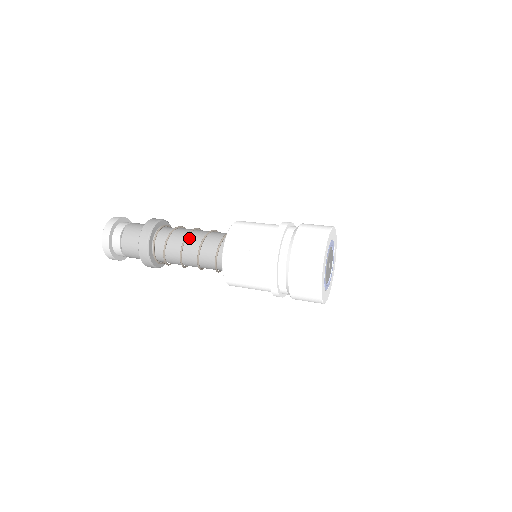
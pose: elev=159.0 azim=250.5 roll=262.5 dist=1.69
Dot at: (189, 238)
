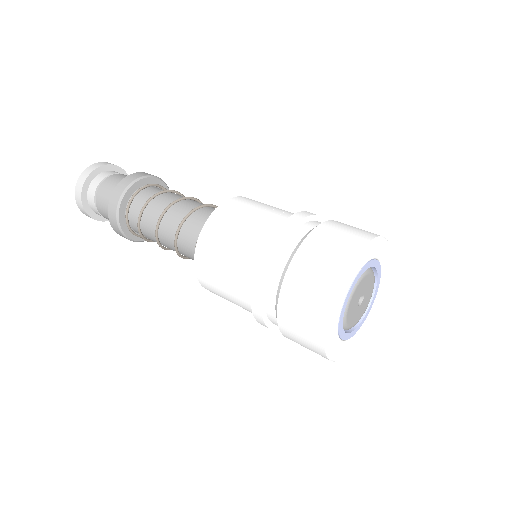
Dot at: (163, 221)
